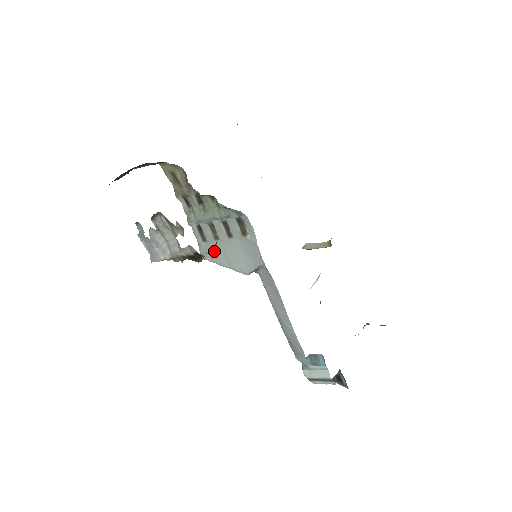
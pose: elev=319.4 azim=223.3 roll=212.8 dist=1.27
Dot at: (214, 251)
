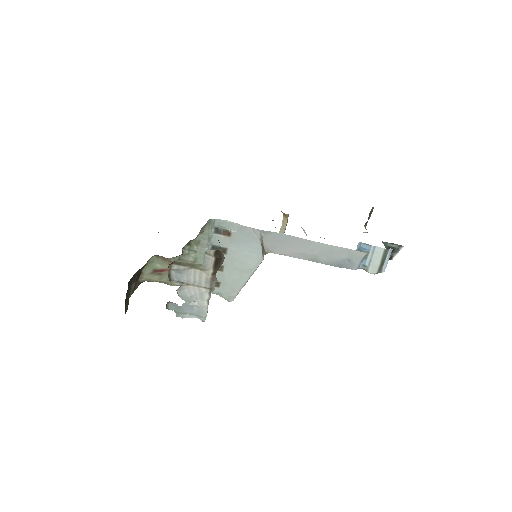
Dot at: (231, 281)
